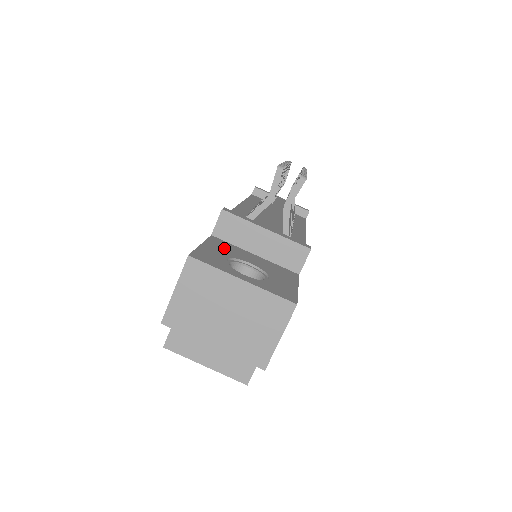
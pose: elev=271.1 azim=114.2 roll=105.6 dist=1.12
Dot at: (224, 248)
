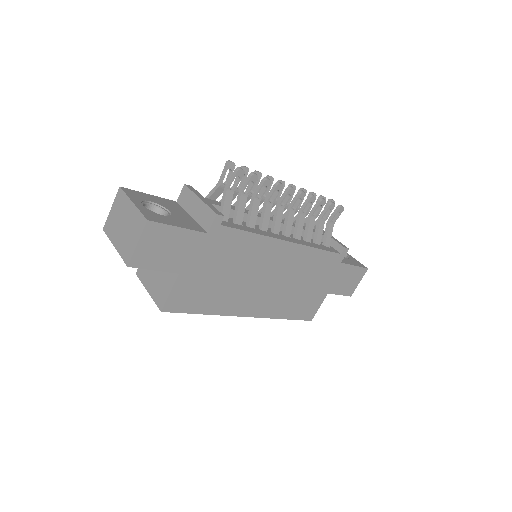
Dot at: (167, 203)
